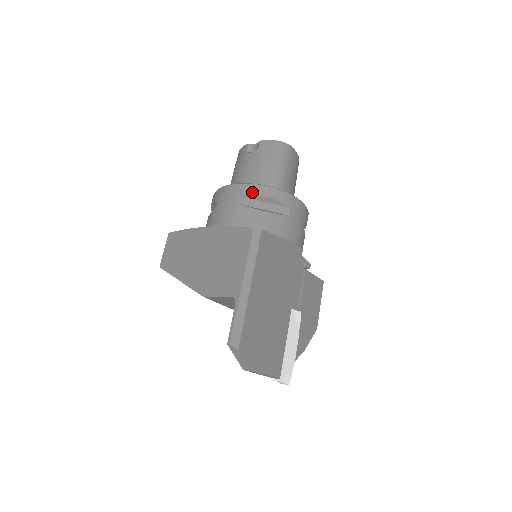
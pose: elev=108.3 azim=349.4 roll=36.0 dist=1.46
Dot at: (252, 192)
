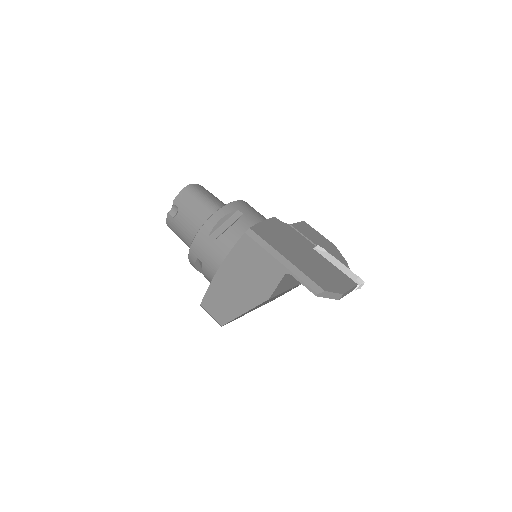
Dot at: (210, 227)
